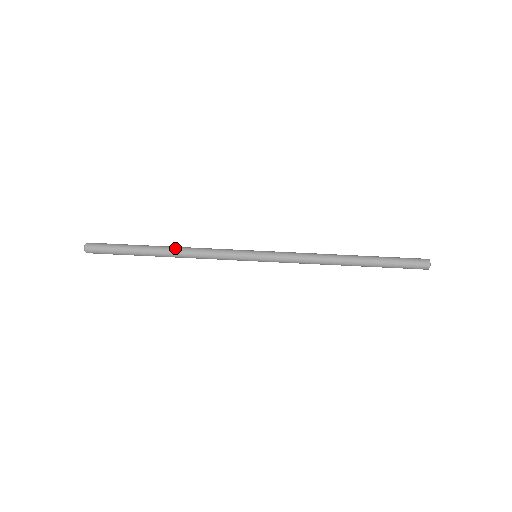
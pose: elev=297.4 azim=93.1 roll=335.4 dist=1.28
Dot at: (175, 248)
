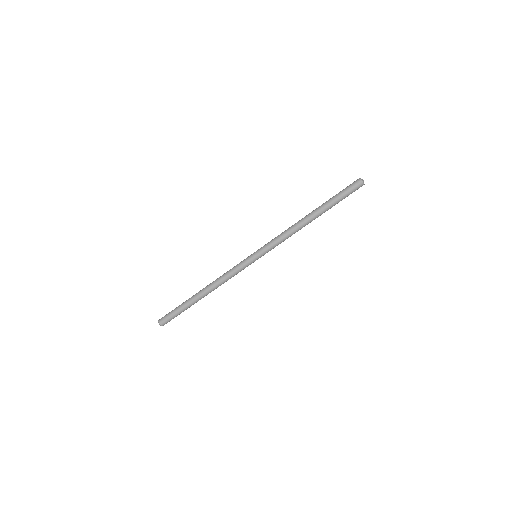
Dot at: (209, 289)
